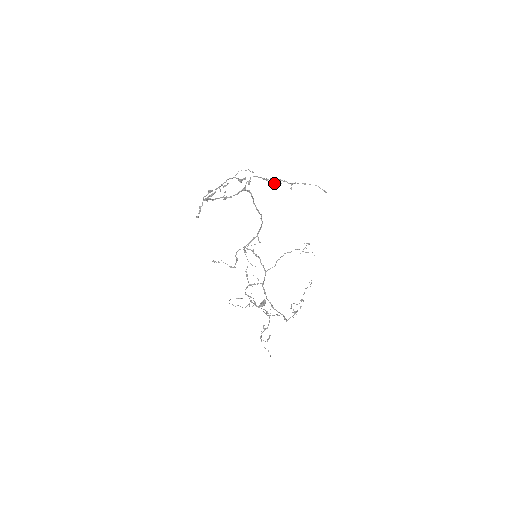
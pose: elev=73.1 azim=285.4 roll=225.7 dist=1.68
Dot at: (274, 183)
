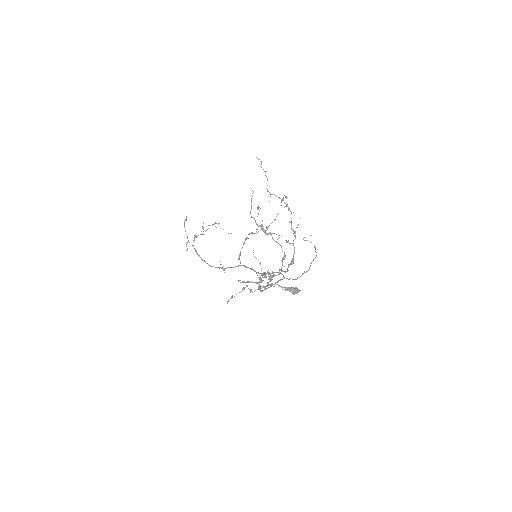
Dot at: (252, 232)
